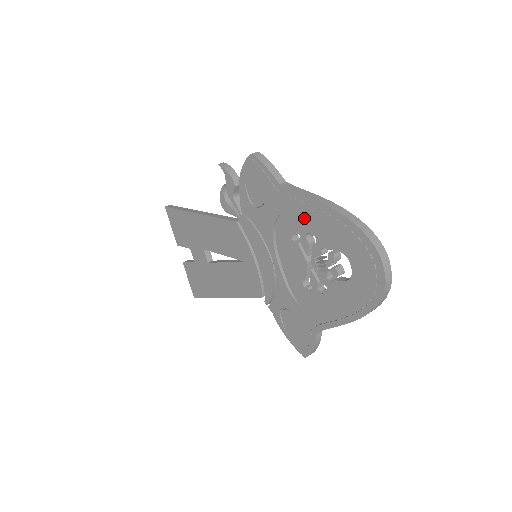
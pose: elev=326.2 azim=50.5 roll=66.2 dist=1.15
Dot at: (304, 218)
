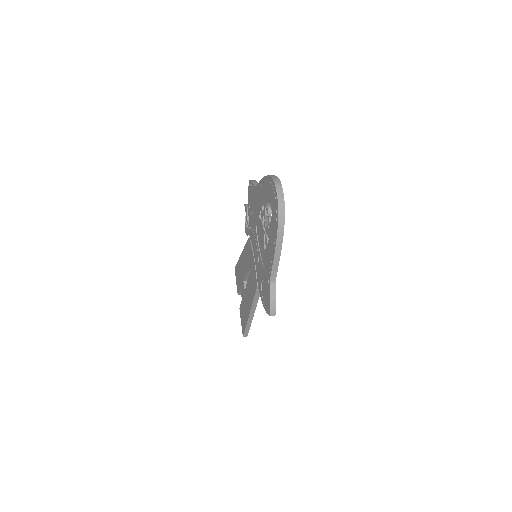
Dot at: (260, 197)
